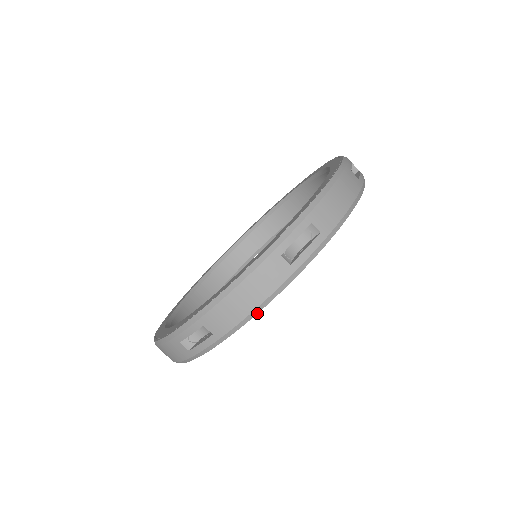
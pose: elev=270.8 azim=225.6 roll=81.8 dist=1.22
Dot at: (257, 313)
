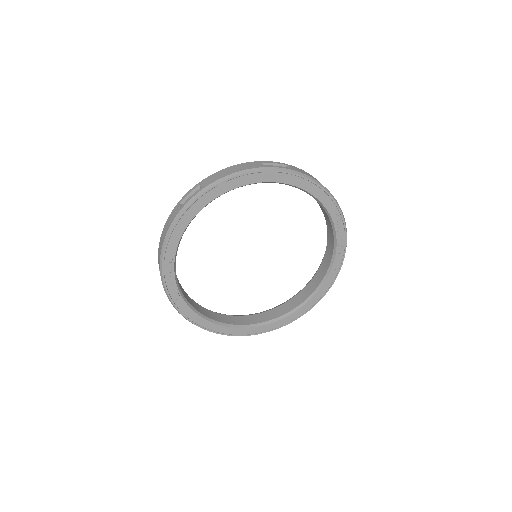
Dot at: (232, 177)
